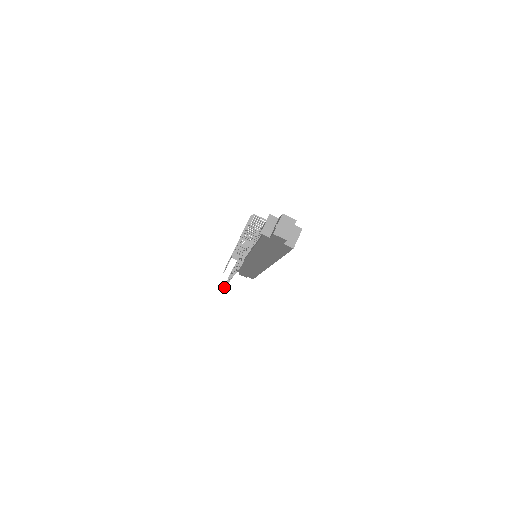
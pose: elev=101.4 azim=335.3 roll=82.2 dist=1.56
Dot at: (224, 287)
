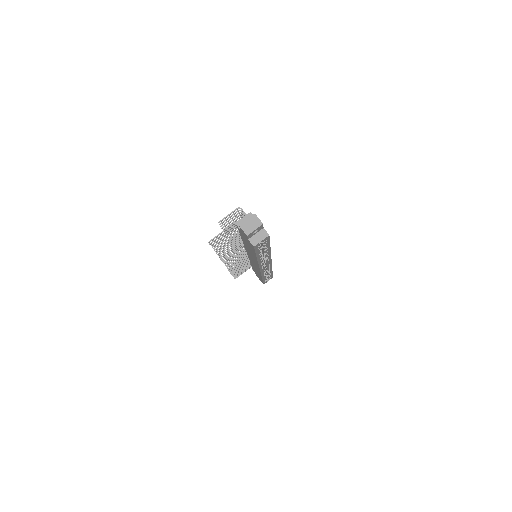
Dot at: (233, 276)
